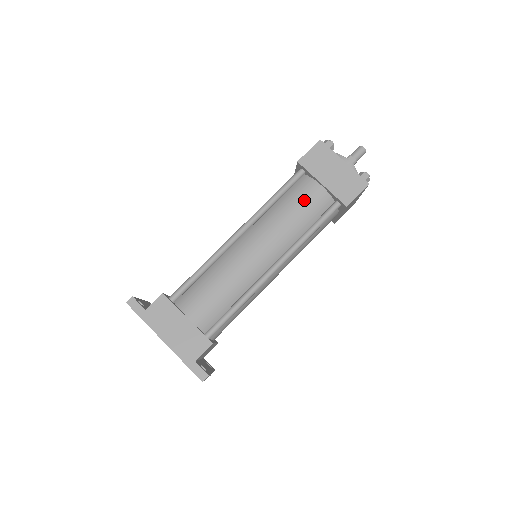
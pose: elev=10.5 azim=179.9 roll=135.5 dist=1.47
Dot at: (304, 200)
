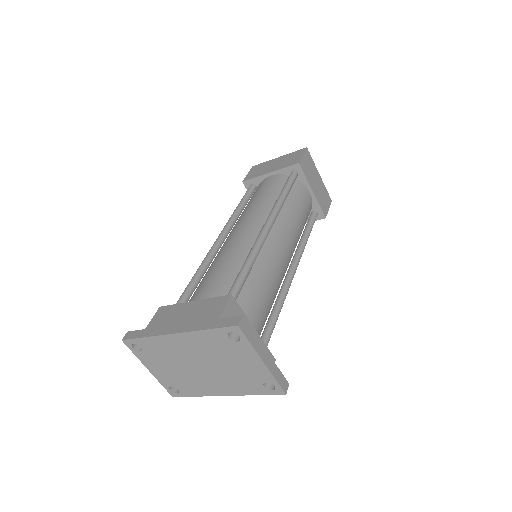
Dot at: (263, 188)
